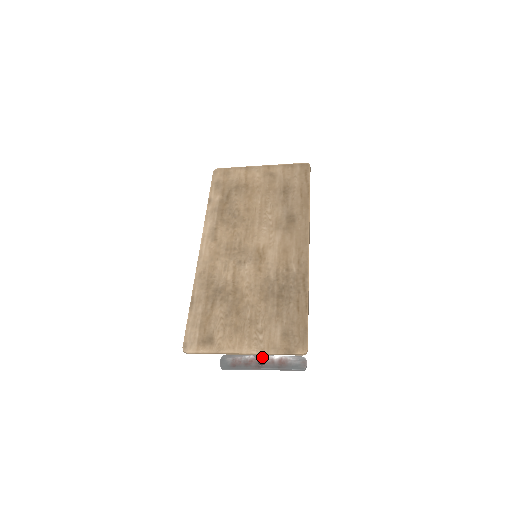
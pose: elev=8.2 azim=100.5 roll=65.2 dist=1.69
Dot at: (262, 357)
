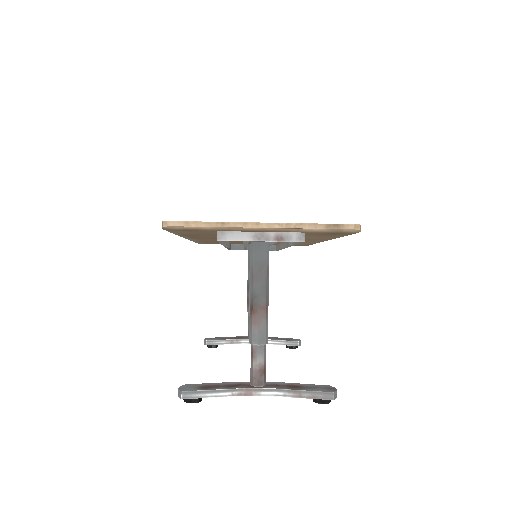
Dot at: (264, 352)
